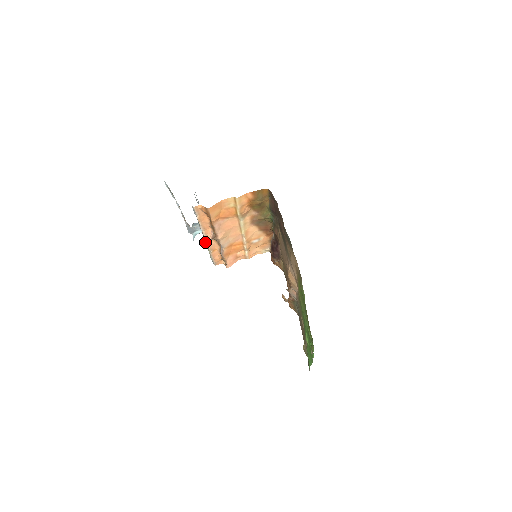
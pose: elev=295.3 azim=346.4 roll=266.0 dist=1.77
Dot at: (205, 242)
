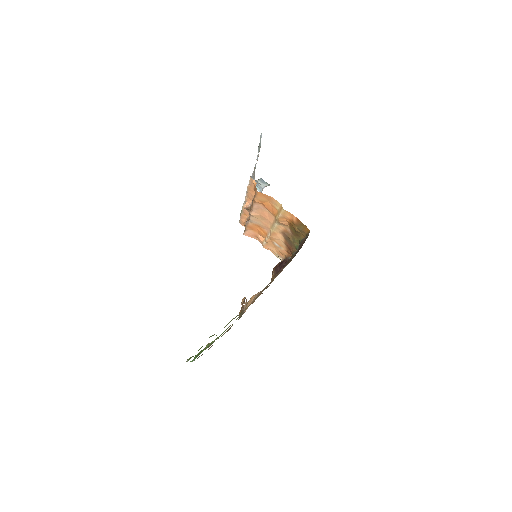
Dot at: (243, 203)
